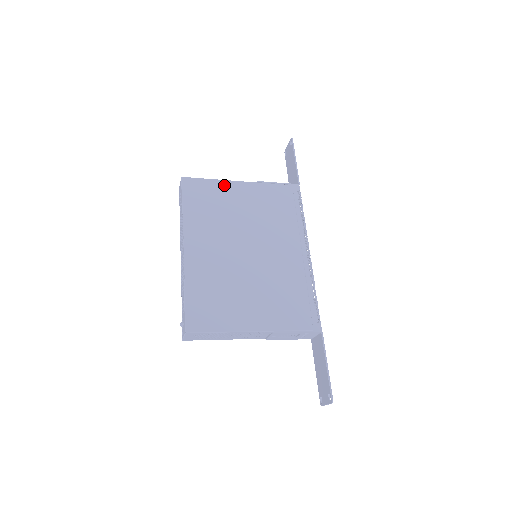
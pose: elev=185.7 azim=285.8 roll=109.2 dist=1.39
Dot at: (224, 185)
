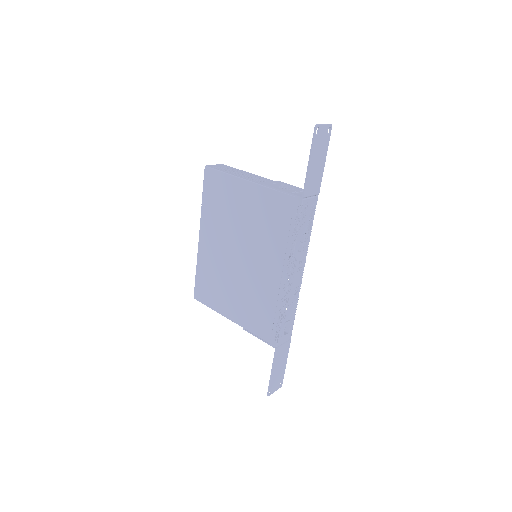
Dot at: (234, 182)
